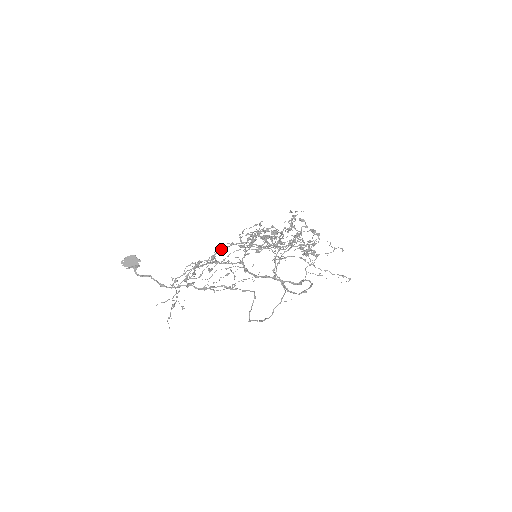
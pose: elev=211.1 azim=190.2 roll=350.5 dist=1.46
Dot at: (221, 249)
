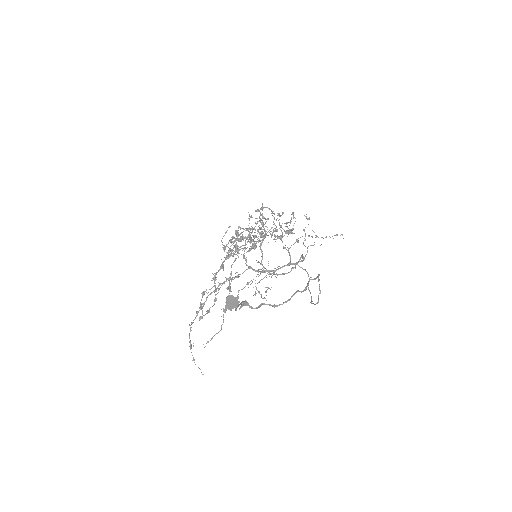
Dot at: (222, 266)
